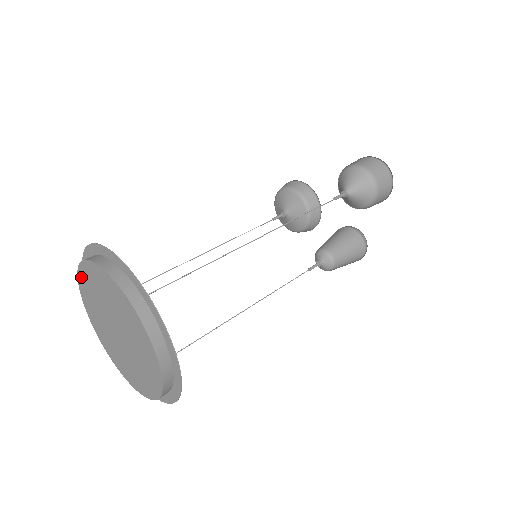
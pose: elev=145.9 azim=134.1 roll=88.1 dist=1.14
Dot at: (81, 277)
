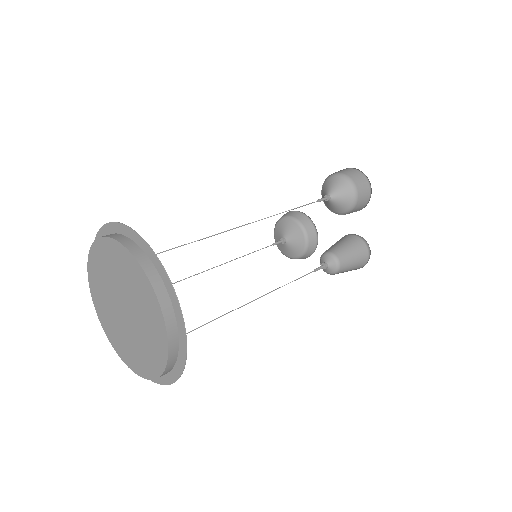
Dot at: (91, 279)
